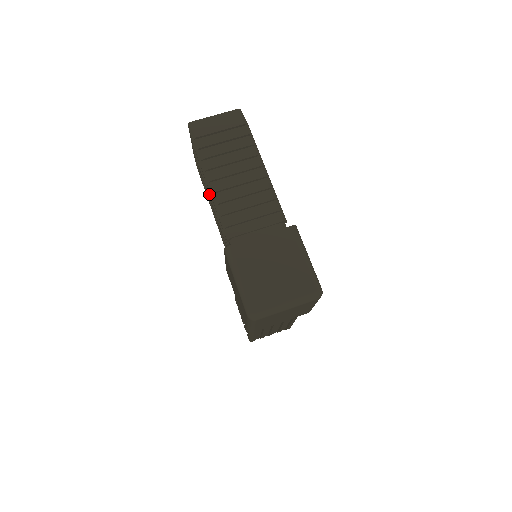
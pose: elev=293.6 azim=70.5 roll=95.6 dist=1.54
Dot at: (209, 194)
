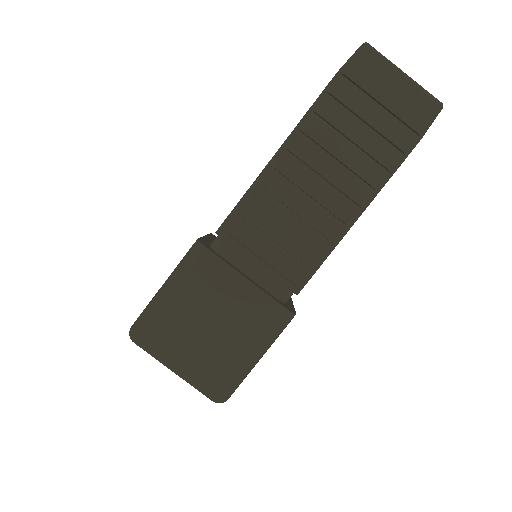
Dot at: occluded
